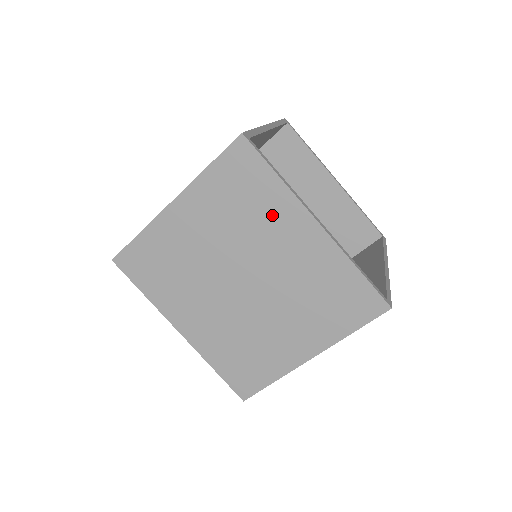
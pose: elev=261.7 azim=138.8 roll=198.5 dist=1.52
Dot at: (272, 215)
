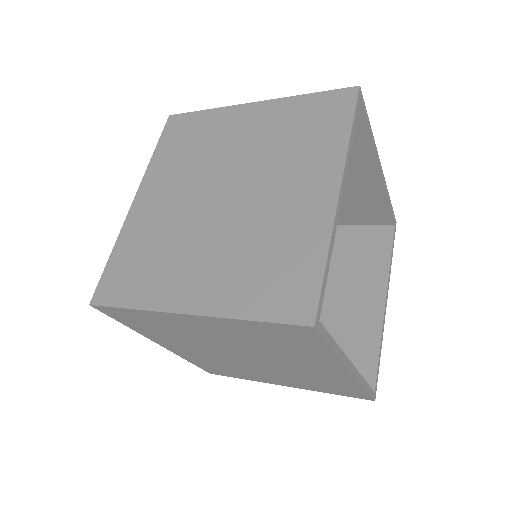
Dot at: (306, 356)
